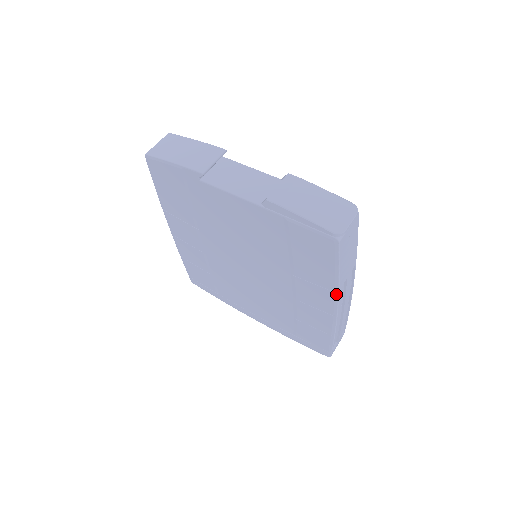
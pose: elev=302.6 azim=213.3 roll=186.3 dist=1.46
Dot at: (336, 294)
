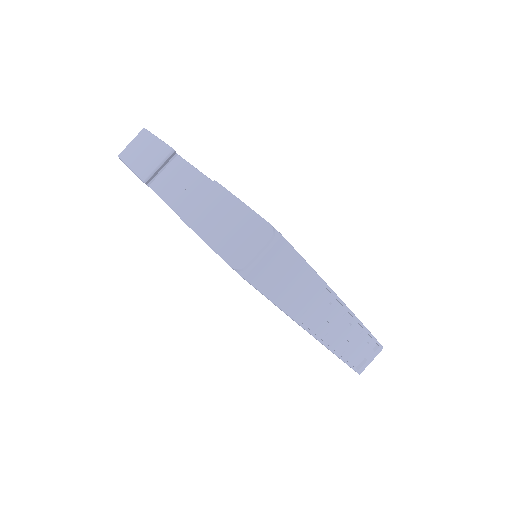
Dot at: (297, 323)
